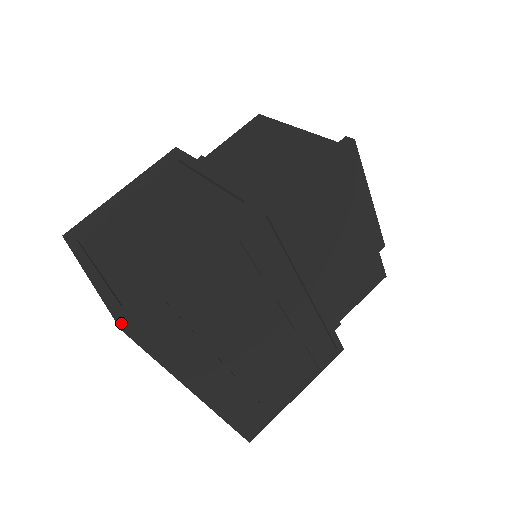
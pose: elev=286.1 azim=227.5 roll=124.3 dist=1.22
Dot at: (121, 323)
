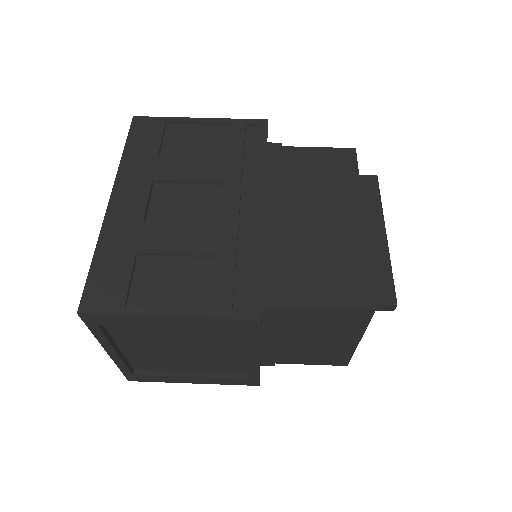
Dot at: occluded
